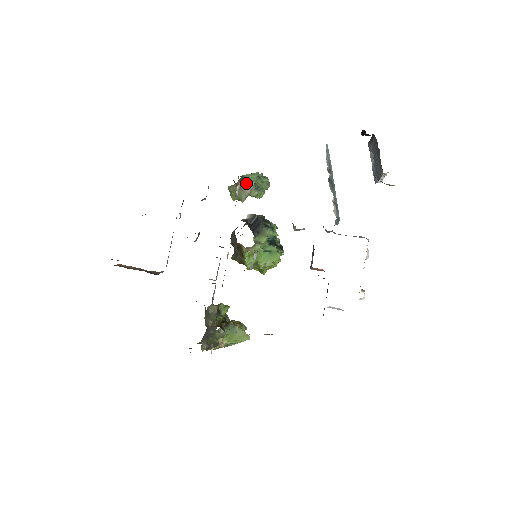
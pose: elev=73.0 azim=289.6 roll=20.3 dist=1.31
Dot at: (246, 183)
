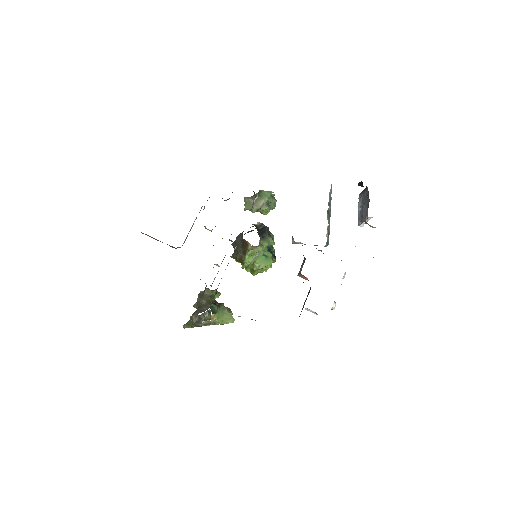
Dot at: (261, 198)
